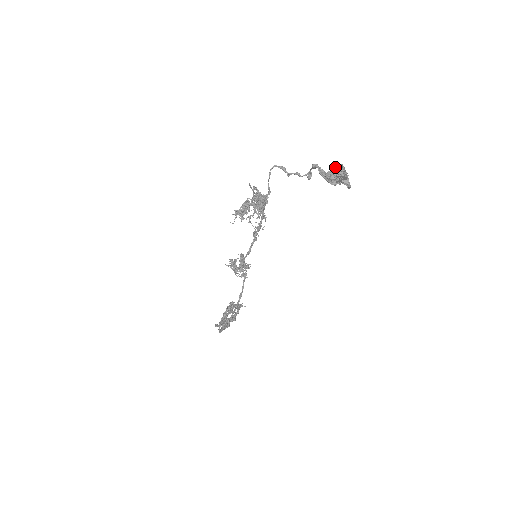
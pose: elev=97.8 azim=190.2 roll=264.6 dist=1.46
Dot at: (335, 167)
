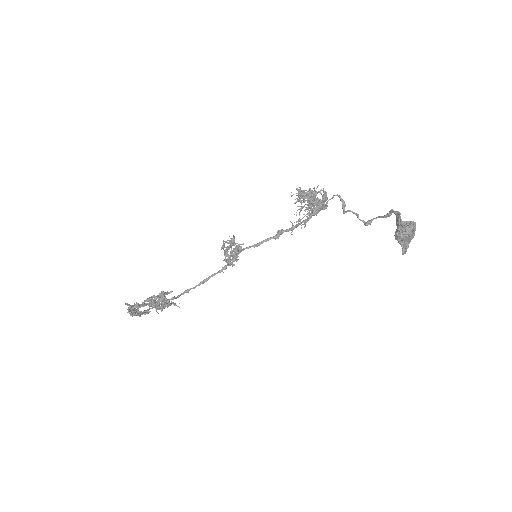
Dot at: (413, 223)
